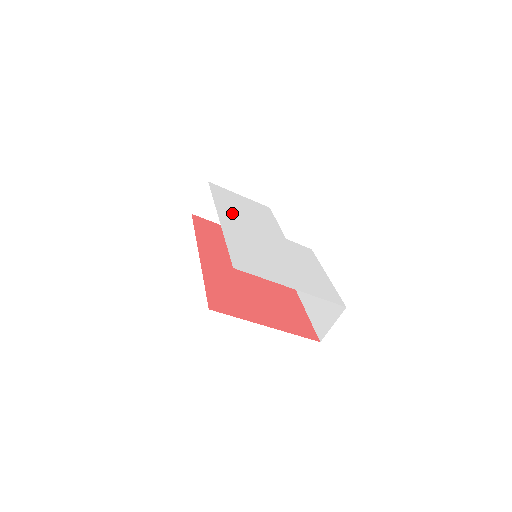
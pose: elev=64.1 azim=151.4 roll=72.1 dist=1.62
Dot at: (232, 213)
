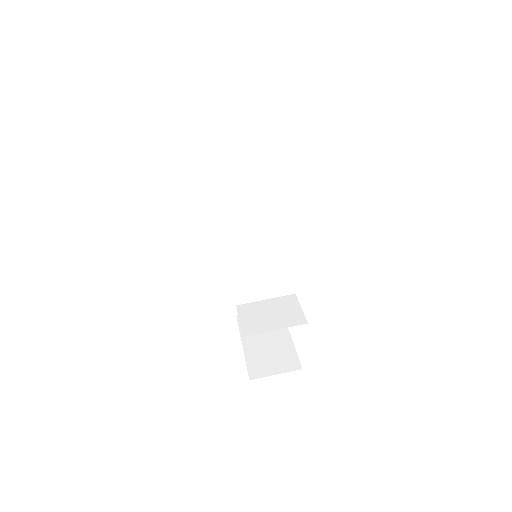
Dot at: occluded
